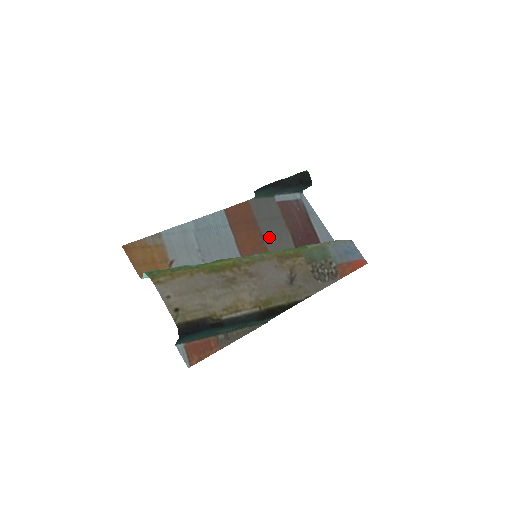
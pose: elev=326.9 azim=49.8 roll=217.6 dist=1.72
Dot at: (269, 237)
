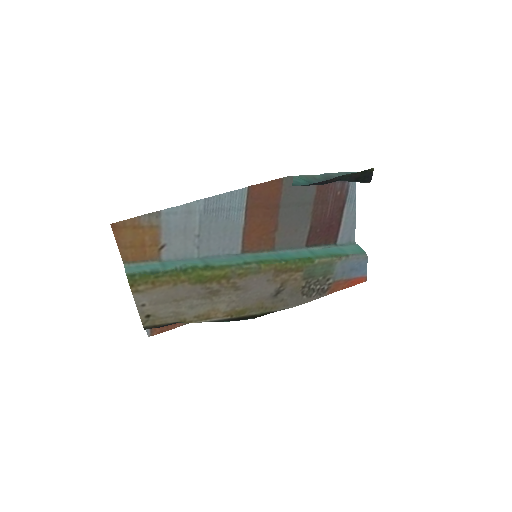
Dot at: (284, 227)
